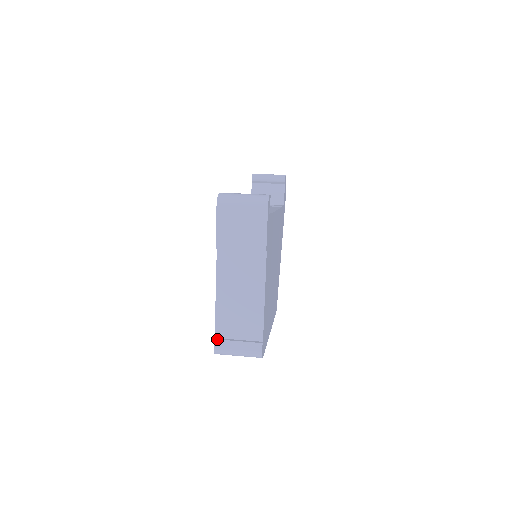
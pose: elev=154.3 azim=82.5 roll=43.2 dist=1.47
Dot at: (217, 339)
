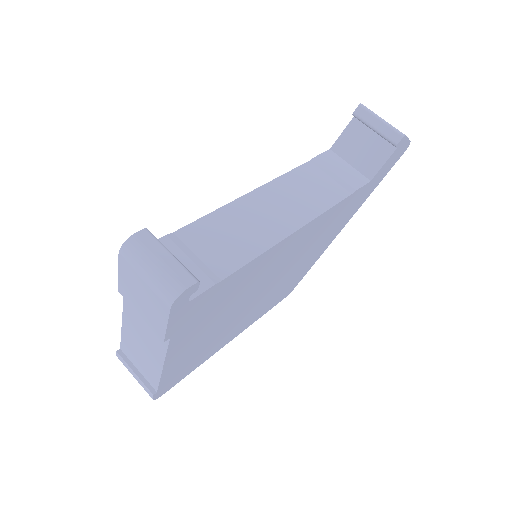
Dot at: (119, 354)
